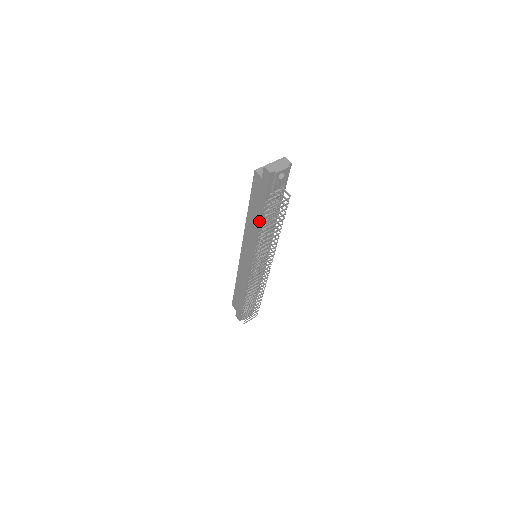
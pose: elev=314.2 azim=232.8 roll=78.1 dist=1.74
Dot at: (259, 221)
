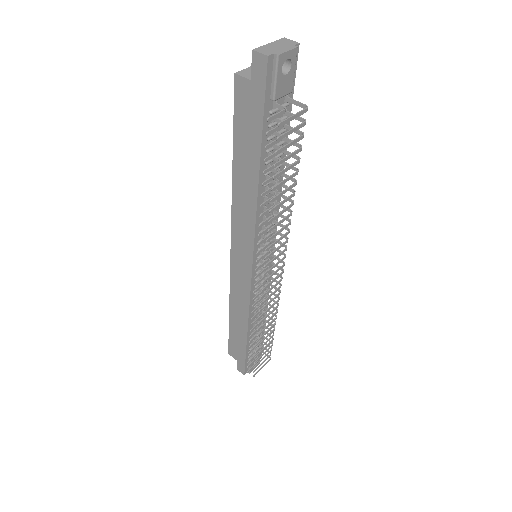
Dot at: (256, 177)
